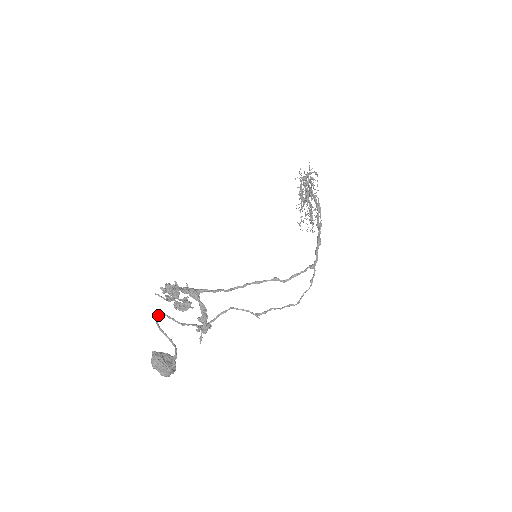
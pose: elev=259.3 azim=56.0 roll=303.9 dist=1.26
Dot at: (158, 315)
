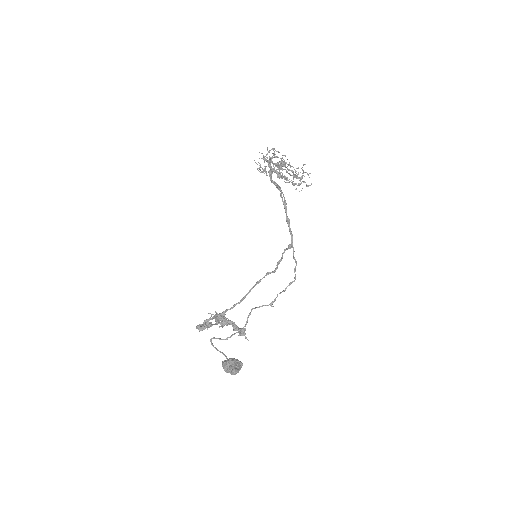
Dot at: (211, 340)
